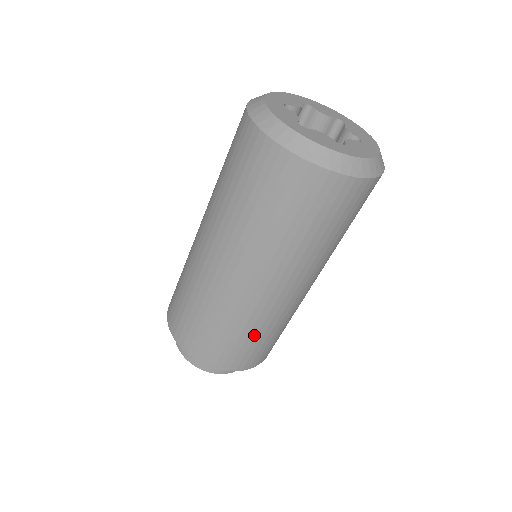
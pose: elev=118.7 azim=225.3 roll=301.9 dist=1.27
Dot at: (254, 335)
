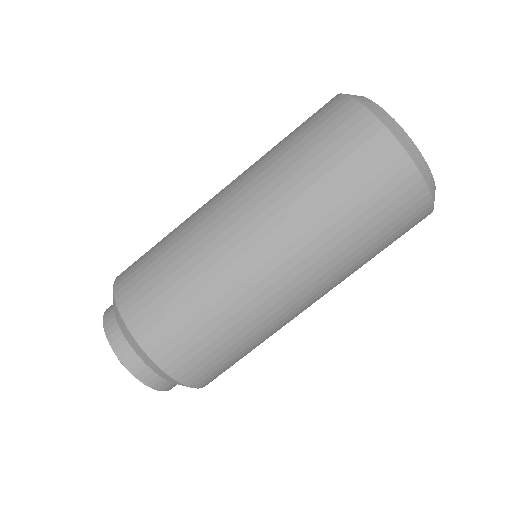
Dot at: (187, 283)
